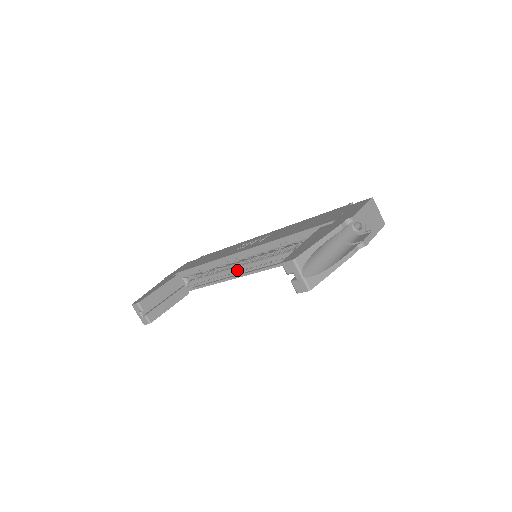
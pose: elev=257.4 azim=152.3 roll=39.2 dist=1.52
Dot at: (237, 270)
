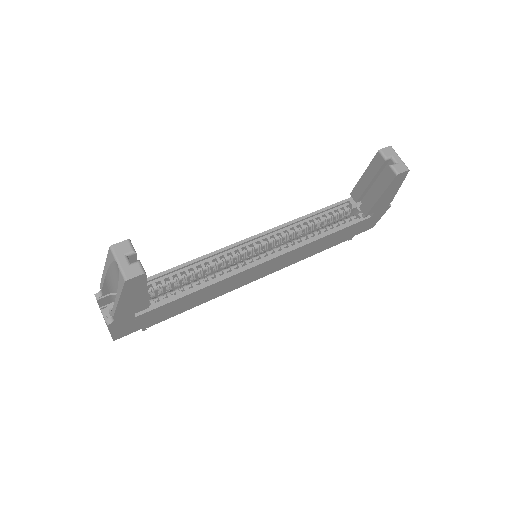
Dot at: (233, 270)
